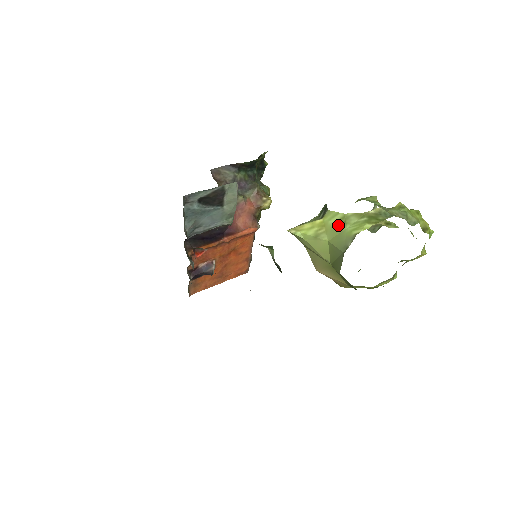
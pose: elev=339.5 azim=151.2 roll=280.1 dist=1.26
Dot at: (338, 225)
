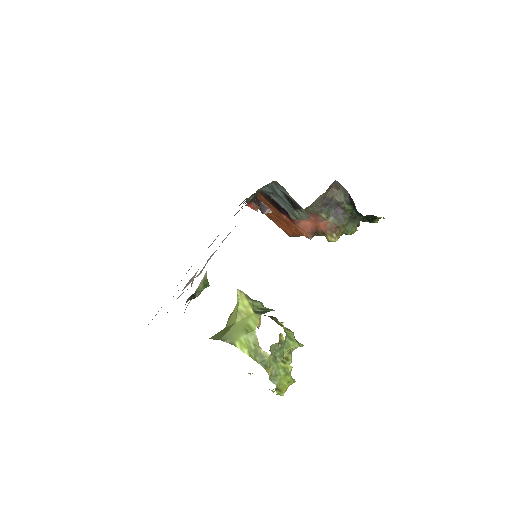
Dot at: (246, 327)
